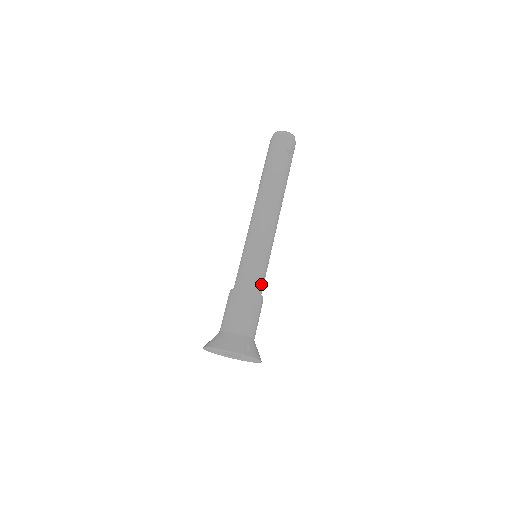
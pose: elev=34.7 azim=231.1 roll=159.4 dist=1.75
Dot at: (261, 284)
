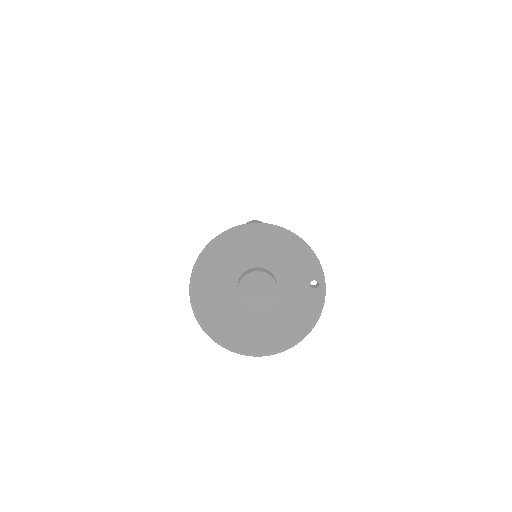
Dot at: occluded
